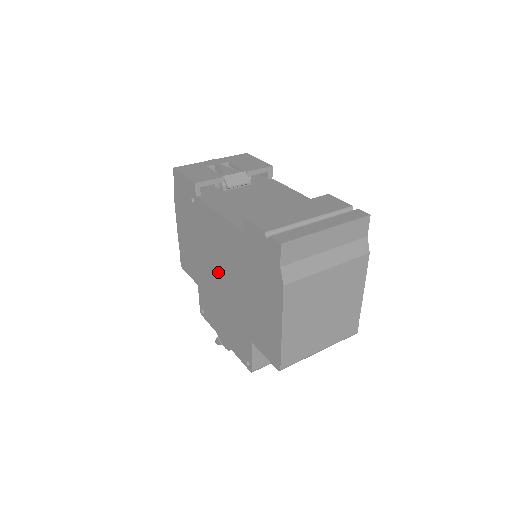
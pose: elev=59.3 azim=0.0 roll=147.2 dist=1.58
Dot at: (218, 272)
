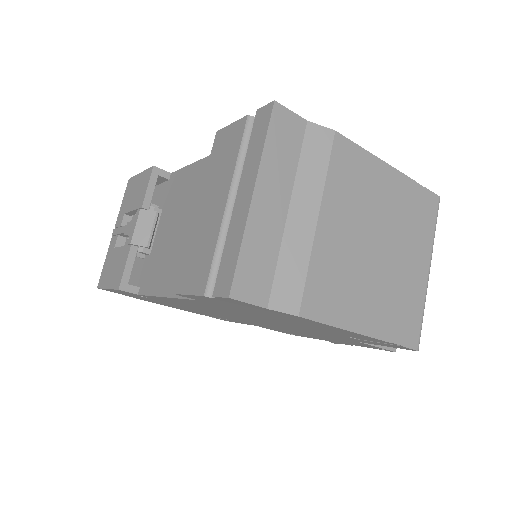
Dot at: occluded
